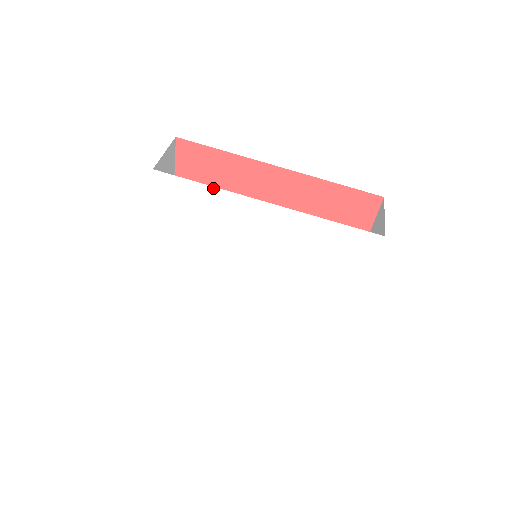
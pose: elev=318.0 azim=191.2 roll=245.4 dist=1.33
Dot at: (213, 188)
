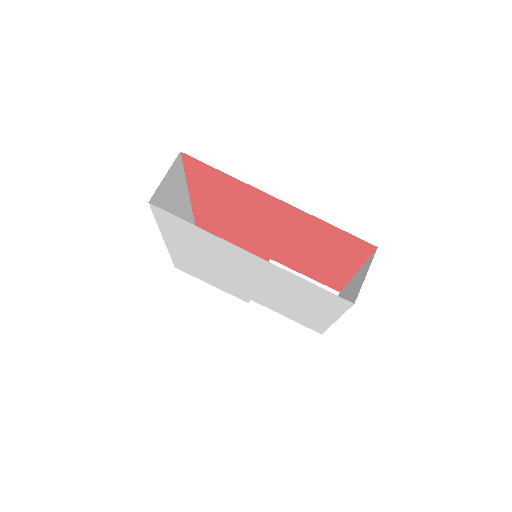
Dot at: (201, 229)
